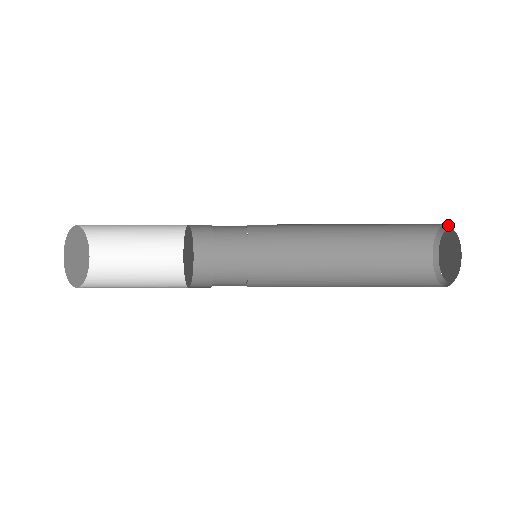
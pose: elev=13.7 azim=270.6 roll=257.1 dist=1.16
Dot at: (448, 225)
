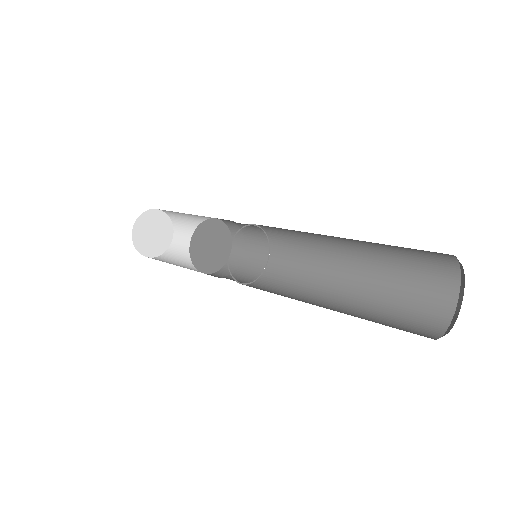
Dot at: occluded
